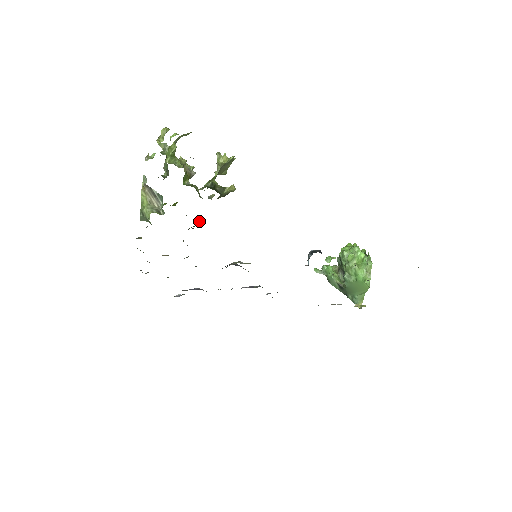
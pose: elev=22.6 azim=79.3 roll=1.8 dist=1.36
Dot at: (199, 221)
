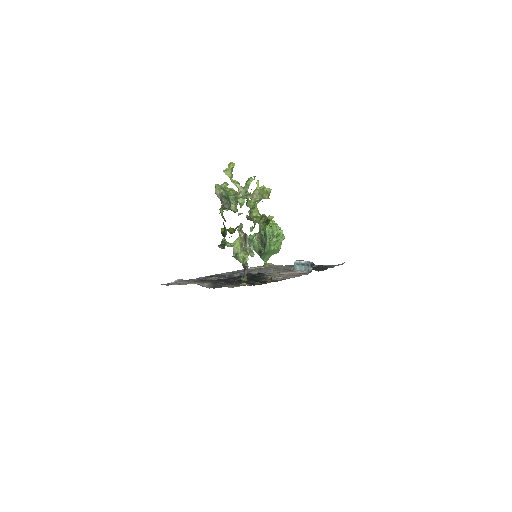
Dot at: occluded
